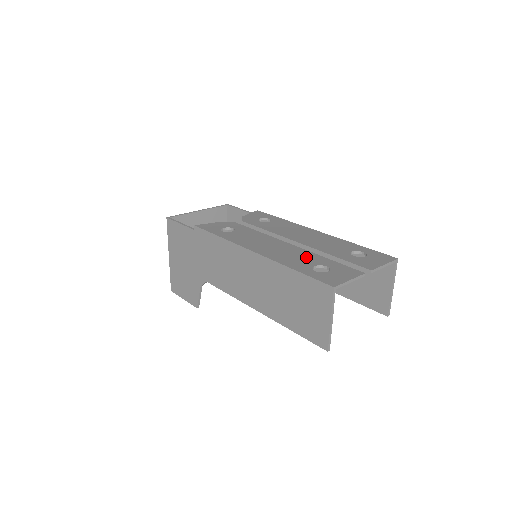
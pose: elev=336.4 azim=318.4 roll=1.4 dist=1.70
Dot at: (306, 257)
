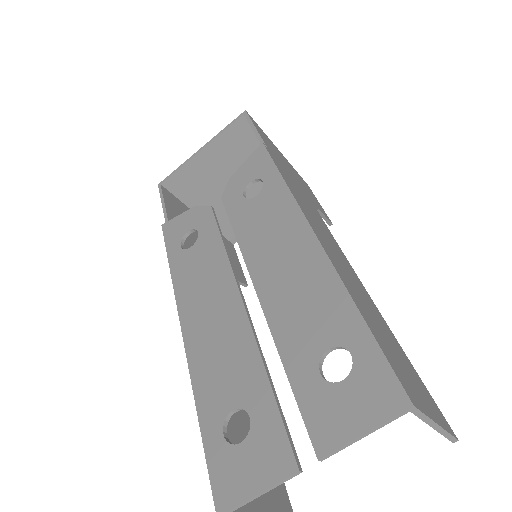
Dot at: (237, 367)
